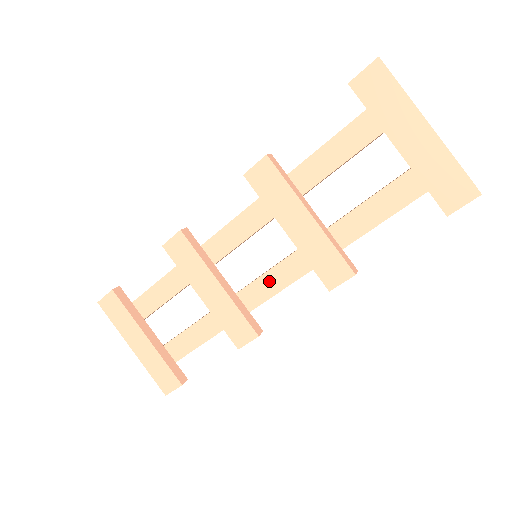
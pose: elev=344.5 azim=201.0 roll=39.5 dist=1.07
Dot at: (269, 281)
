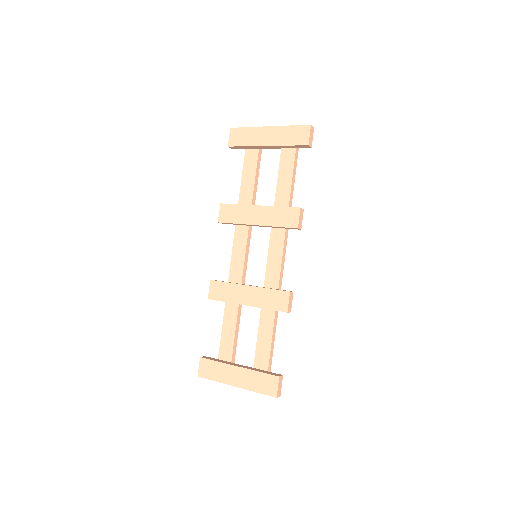
Dot at: (272, 261)
